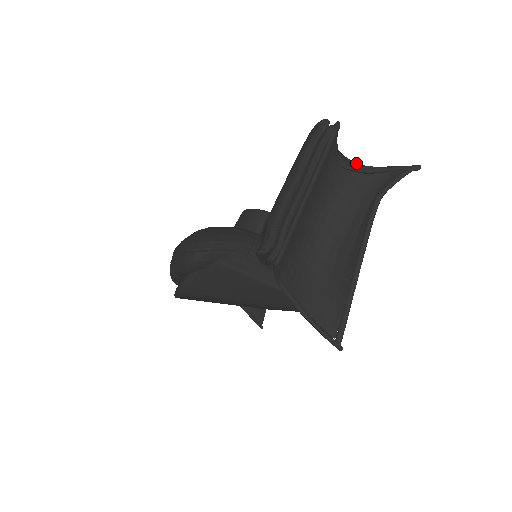
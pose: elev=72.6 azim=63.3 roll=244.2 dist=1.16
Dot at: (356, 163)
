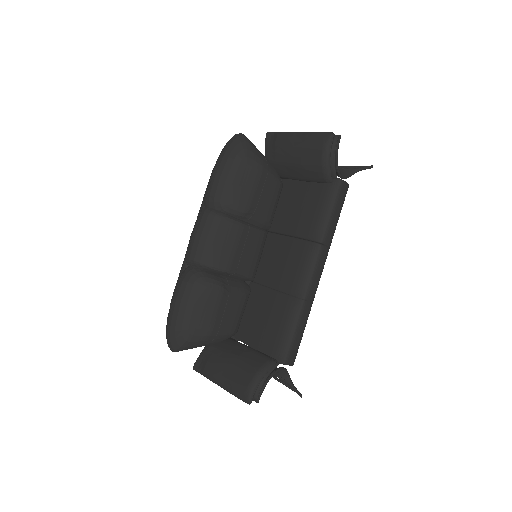
Dot at: (281, 375)
